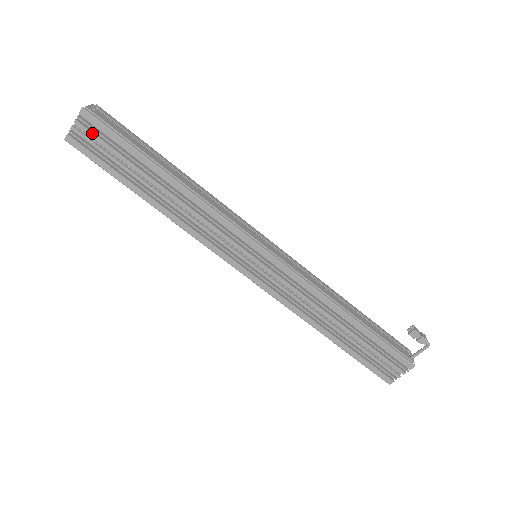
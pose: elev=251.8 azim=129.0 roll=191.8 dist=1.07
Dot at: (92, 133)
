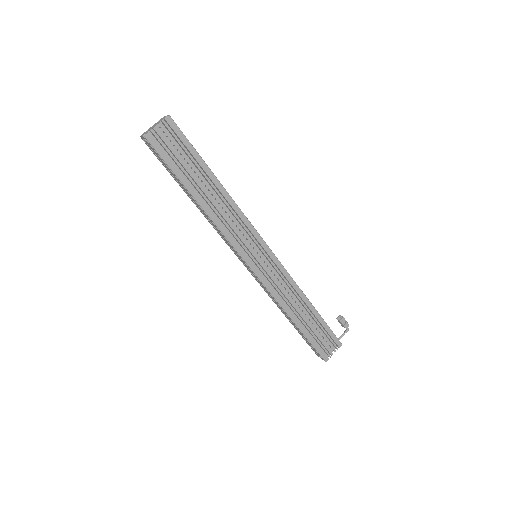
Dot at: (170, 136)
